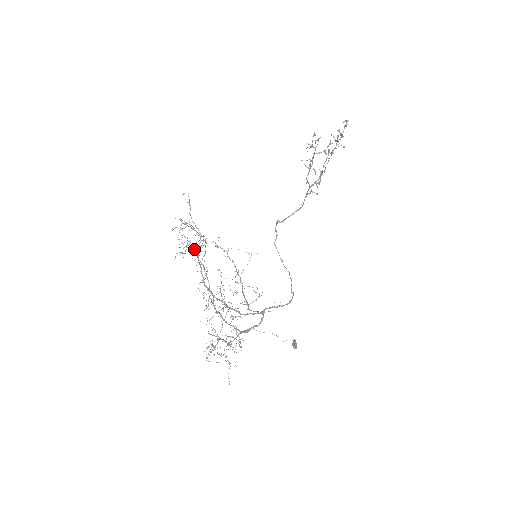
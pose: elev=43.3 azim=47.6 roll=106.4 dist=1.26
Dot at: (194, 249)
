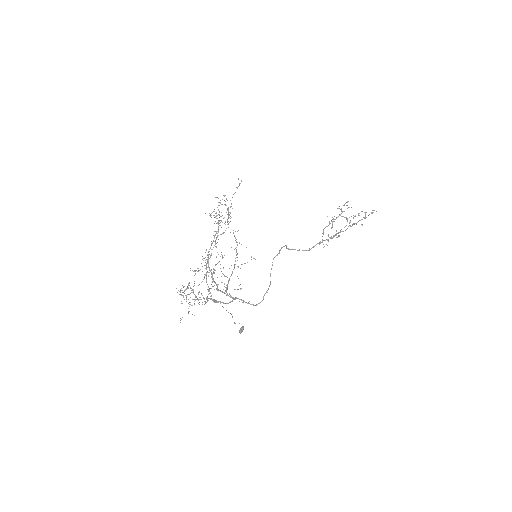
Dot at: (219, 221)
